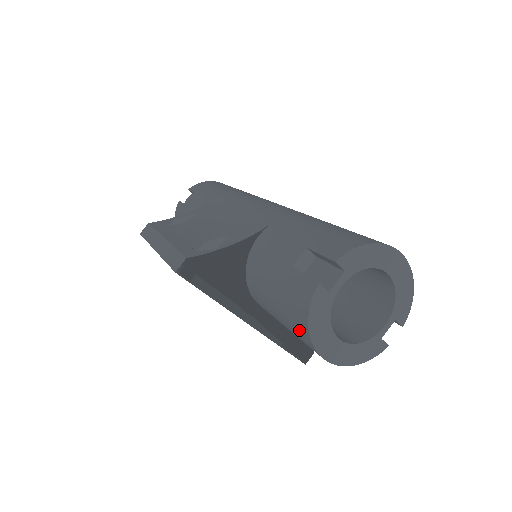
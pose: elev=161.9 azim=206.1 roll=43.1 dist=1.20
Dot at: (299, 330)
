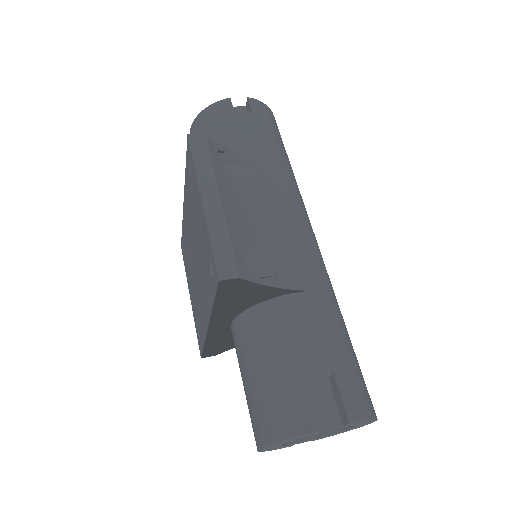
Dot at: (267, 423)
